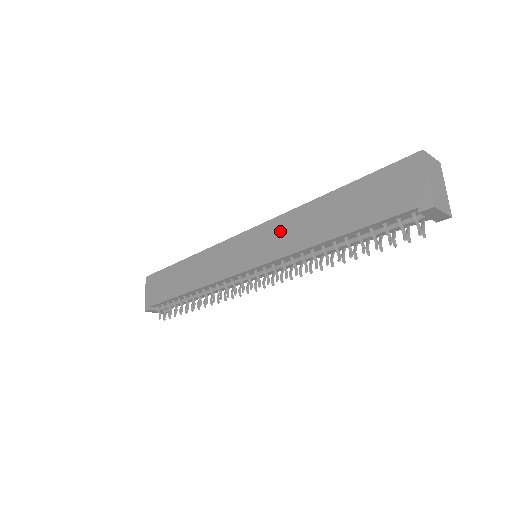
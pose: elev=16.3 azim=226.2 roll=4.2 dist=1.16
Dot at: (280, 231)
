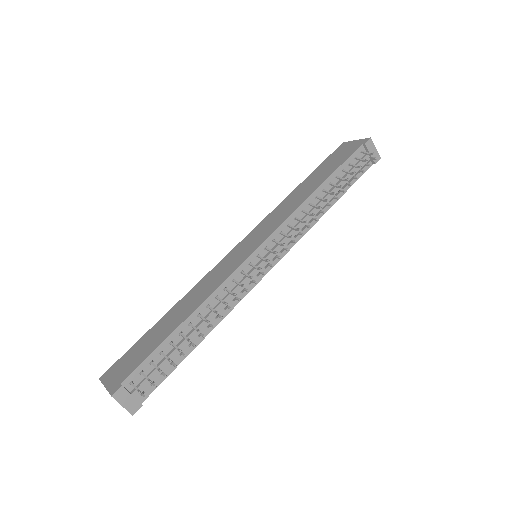
Dot at: (274, 216)
